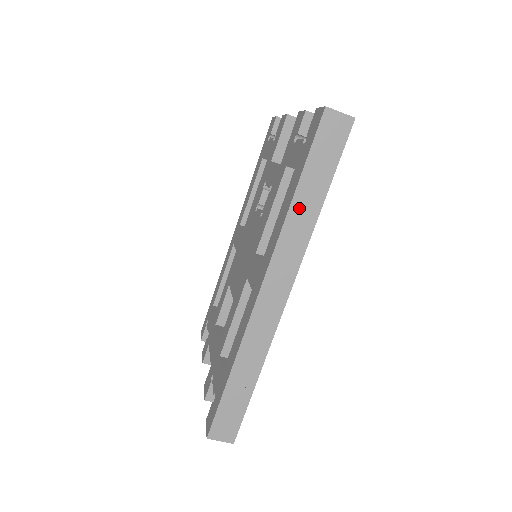
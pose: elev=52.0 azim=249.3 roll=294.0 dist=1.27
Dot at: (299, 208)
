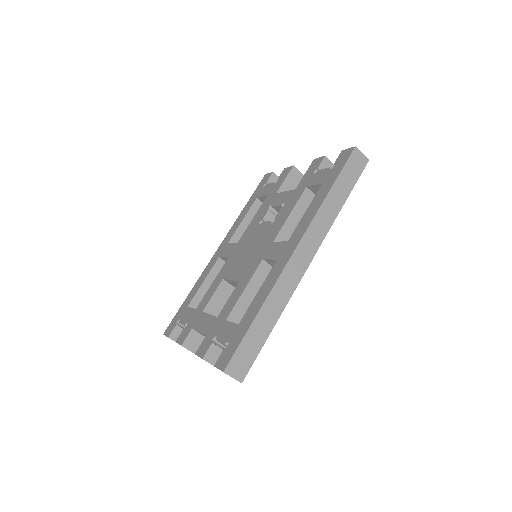
Dot at: (329, 203)
